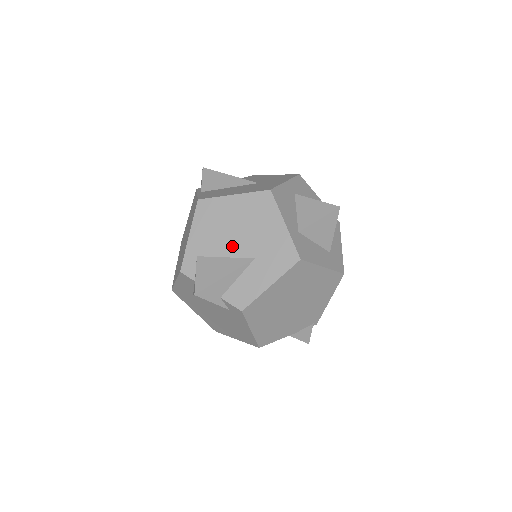
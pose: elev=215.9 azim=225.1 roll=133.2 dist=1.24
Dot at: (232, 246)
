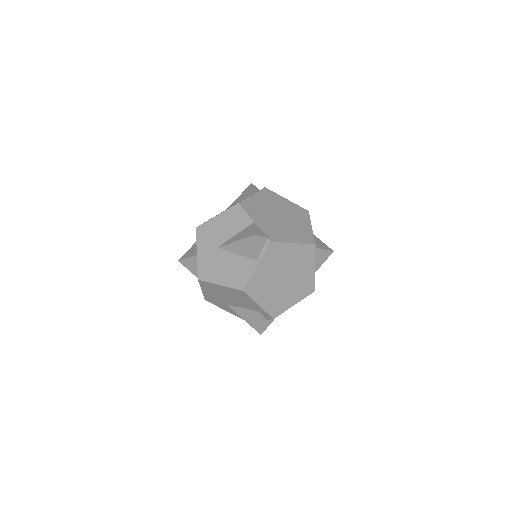
Dot at: occluded
